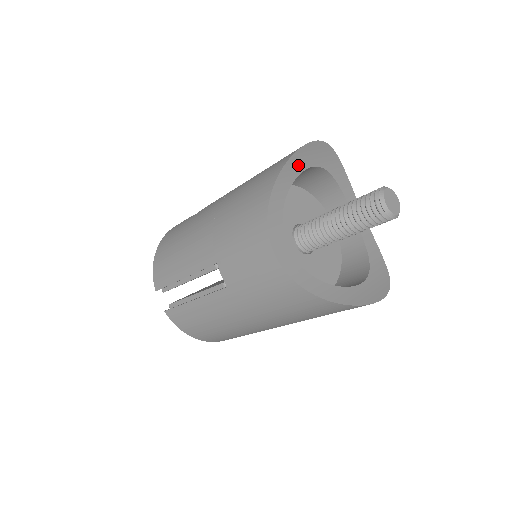
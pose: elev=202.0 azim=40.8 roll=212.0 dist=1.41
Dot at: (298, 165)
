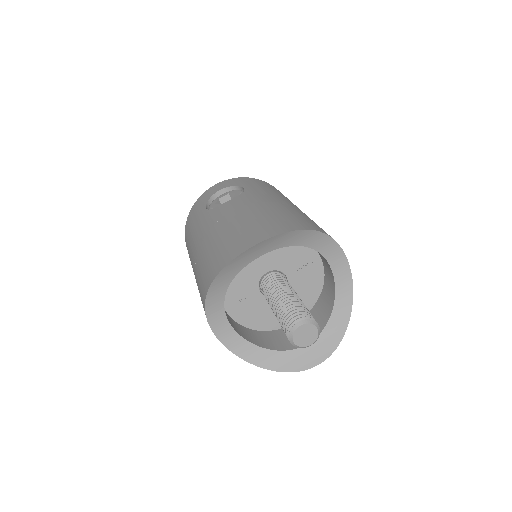
Dot at: (239, 264)
